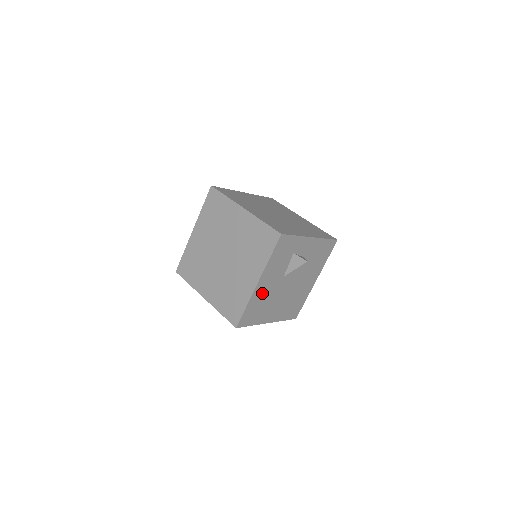
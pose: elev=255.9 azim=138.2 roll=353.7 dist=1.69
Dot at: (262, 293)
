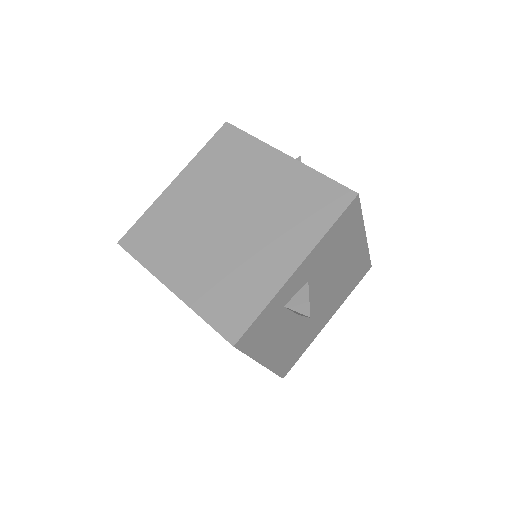
Dot at: (282, 350)
